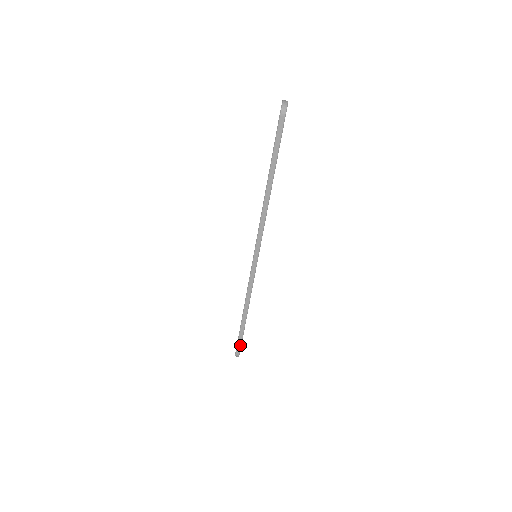
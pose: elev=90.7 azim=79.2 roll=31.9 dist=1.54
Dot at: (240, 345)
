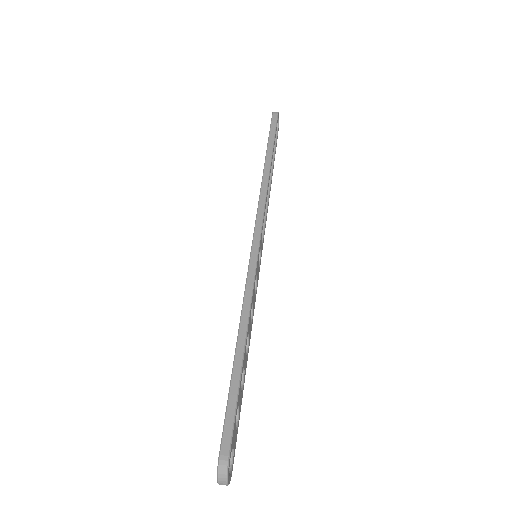
Dot at: (231, 426)
